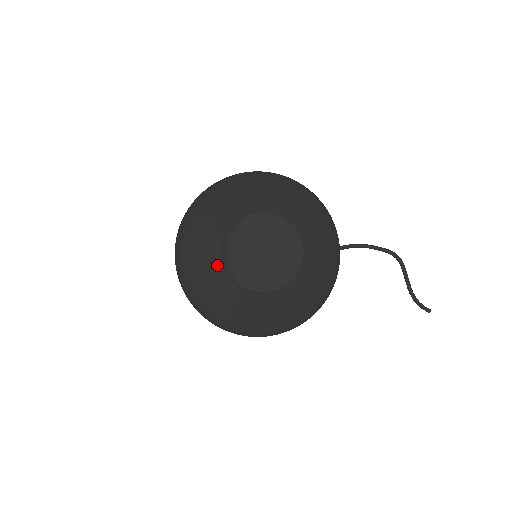
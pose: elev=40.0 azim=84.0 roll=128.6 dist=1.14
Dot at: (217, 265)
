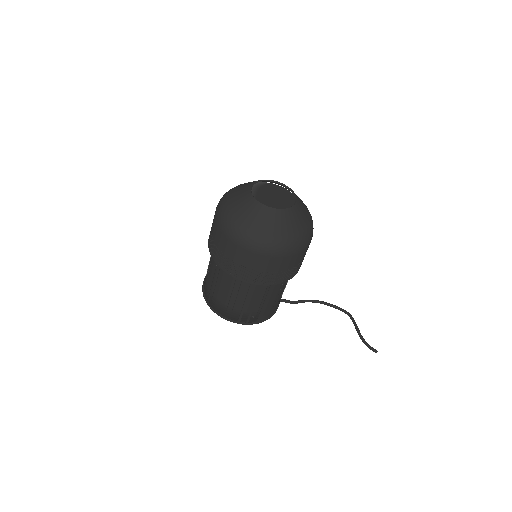
Dot at: (247, 194)
